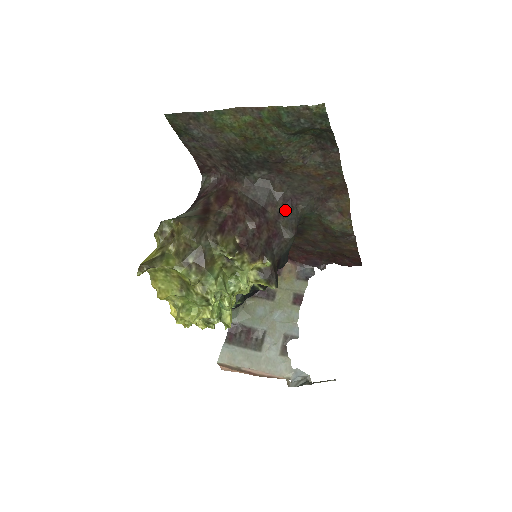
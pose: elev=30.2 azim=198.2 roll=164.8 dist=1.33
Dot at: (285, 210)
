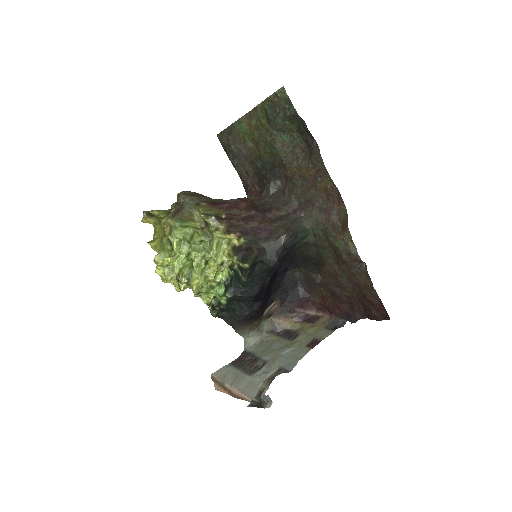
Dot at: (288, 216)
